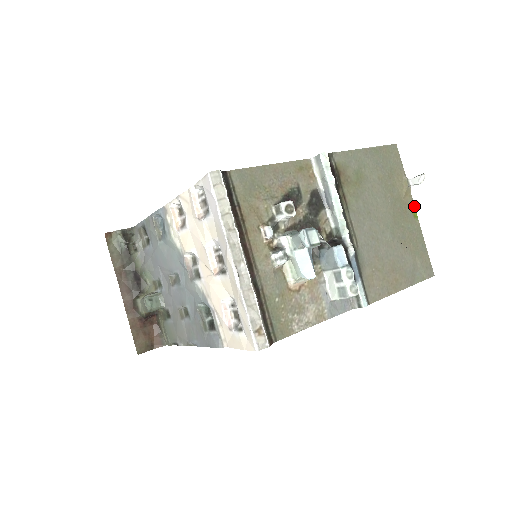
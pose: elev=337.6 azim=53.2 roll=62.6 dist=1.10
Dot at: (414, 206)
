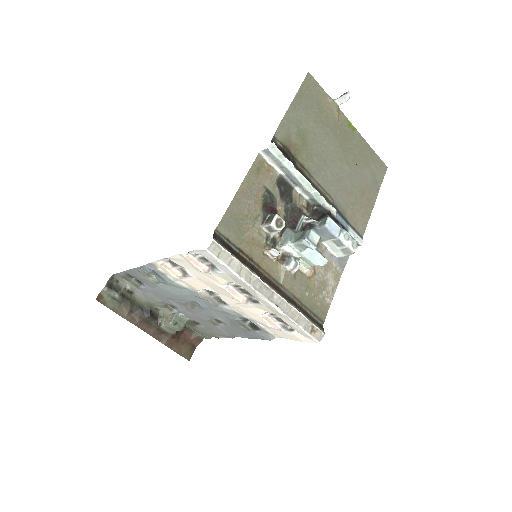
Dot at: (348, 120)
